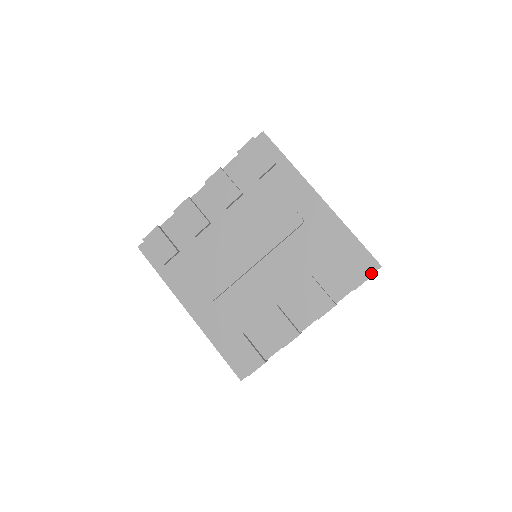
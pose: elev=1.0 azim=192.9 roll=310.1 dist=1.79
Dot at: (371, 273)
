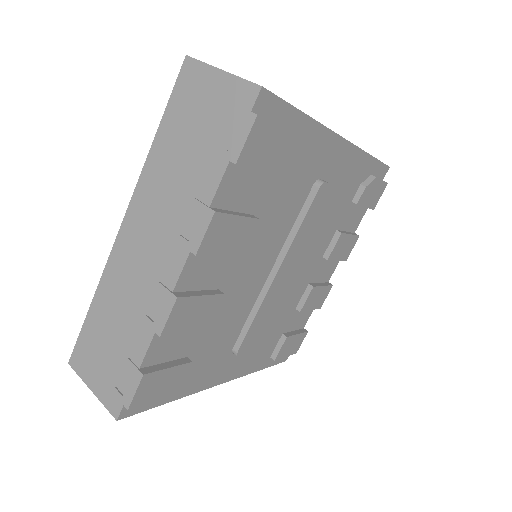
Dot at: (387, 183)
